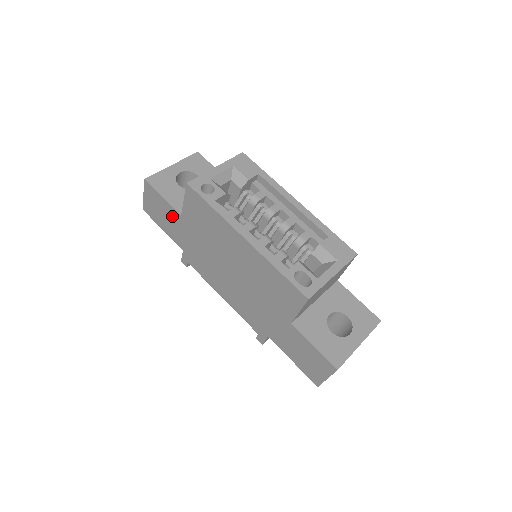
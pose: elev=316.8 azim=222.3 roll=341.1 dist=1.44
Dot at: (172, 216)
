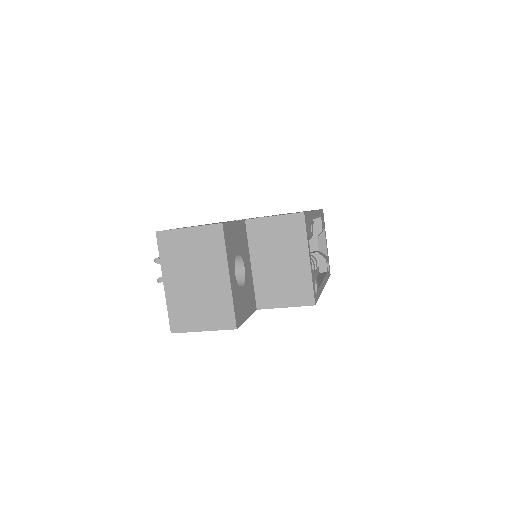
Dot at: occluded
